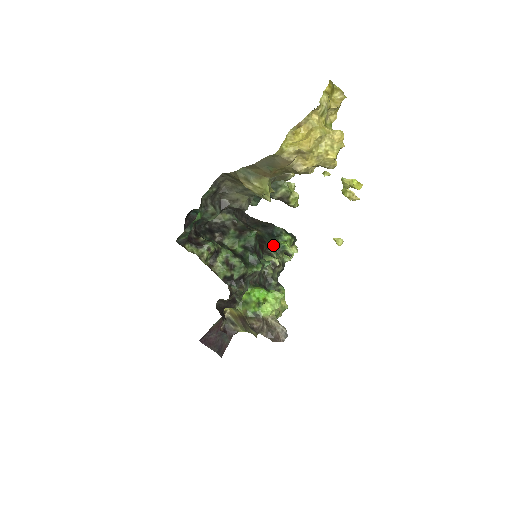
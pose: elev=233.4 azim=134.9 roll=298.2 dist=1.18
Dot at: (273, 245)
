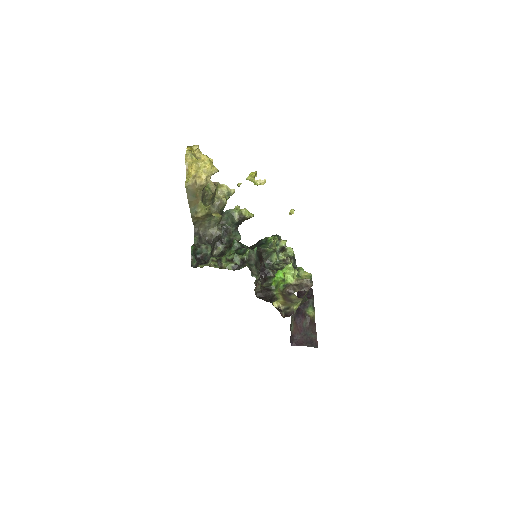
Dot at: (265, 246)
